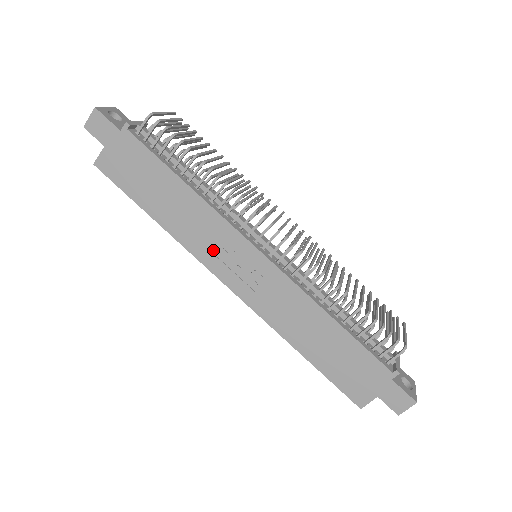
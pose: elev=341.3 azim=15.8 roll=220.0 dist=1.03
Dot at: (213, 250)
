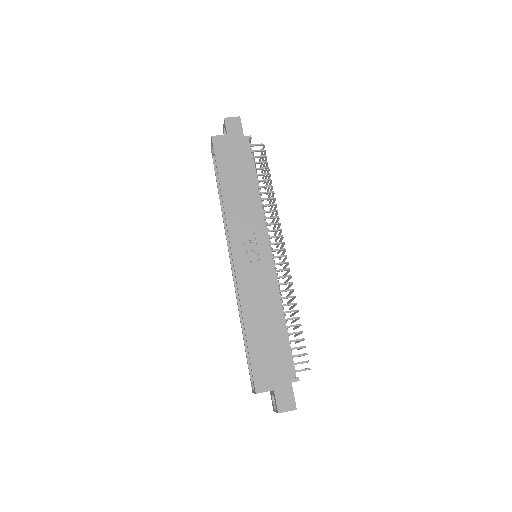
Dot at: (242, 229)
